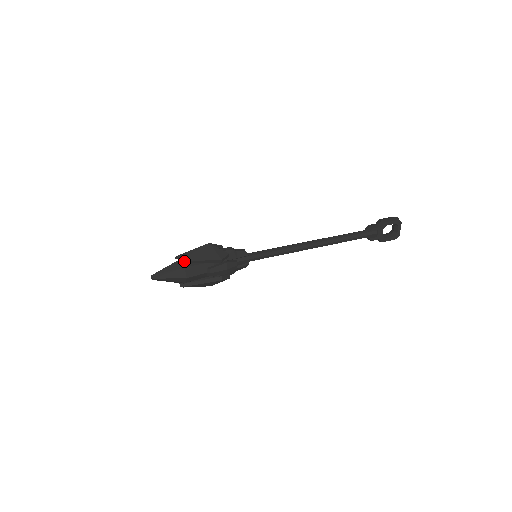
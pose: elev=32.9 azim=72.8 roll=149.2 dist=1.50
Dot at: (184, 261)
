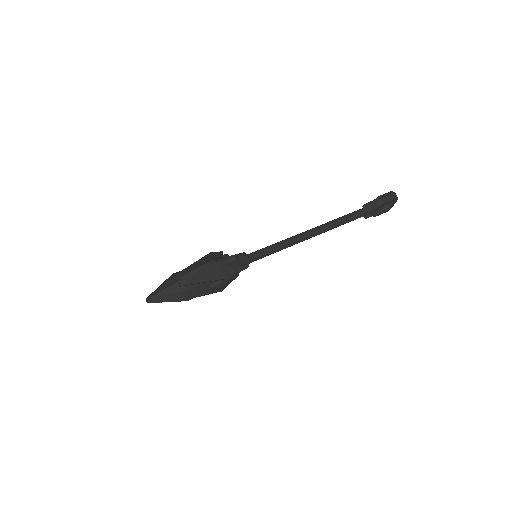
Dot at: (186, 285)
